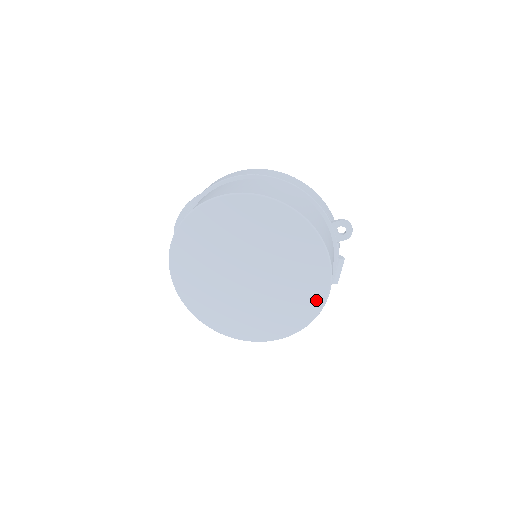
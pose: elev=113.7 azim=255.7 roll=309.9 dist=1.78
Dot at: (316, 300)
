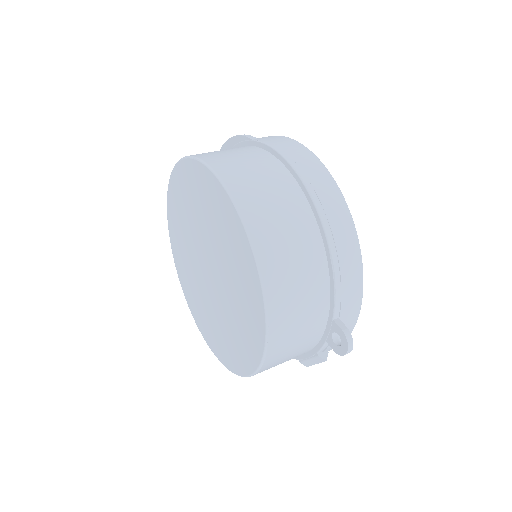
Dot at: (239, 364)
